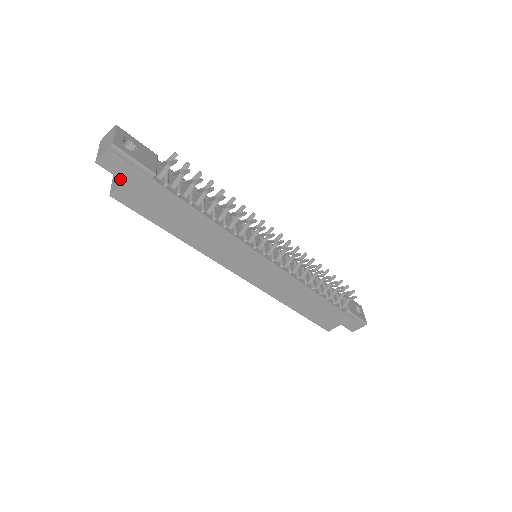
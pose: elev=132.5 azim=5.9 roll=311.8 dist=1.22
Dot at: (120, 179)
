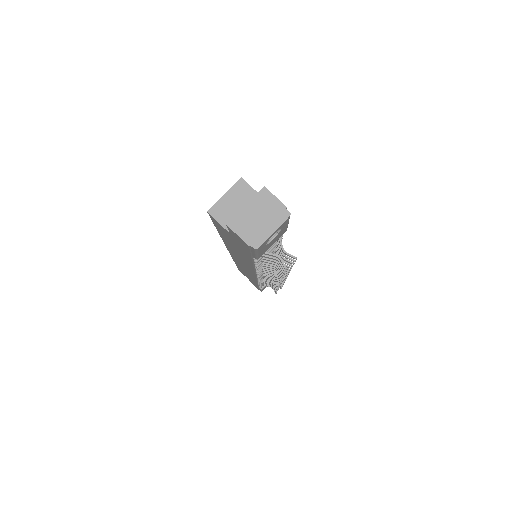
Dot at: (230, 232)
